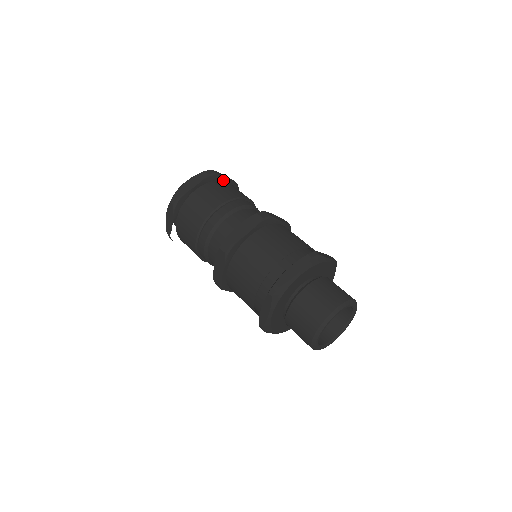
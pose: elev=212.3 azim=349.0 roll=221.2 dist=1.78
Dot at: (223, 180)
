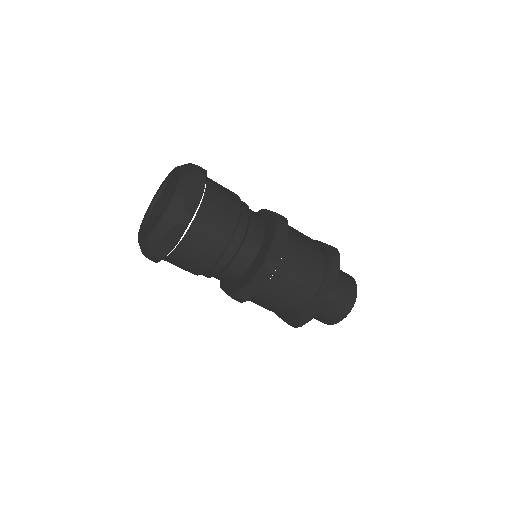
Dot at: occluded
